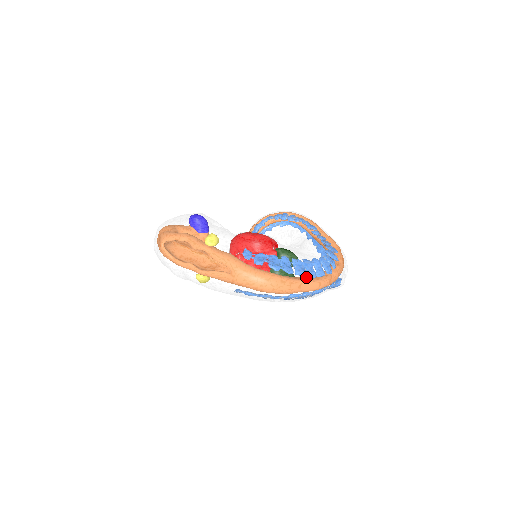
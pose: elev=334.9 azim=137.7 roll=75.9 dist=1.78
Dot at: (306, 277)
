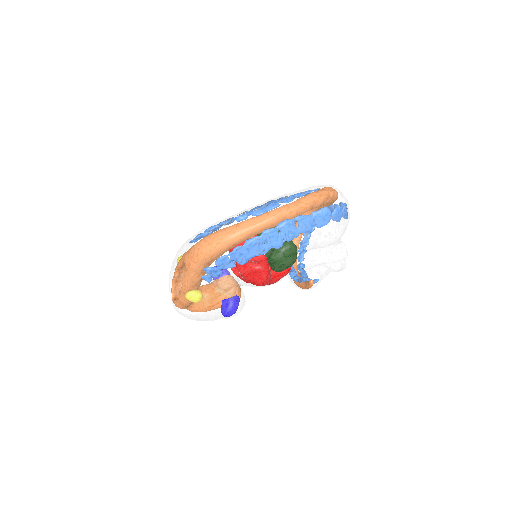
Dot at: (244, 215)
